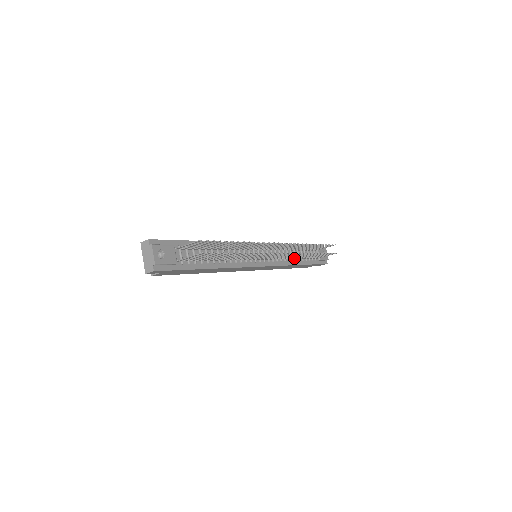
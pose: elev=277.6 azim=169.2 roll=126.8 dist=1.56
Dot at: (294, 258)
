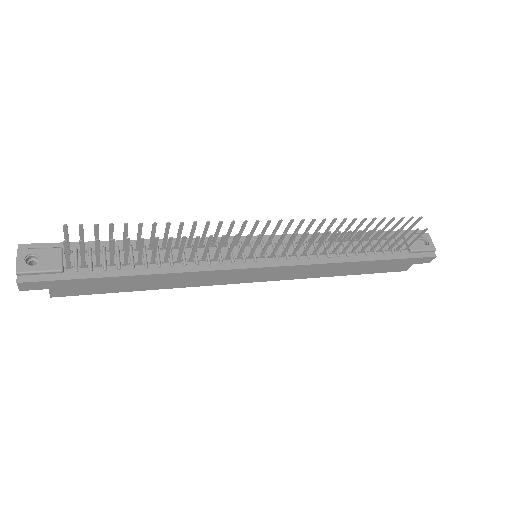
Dot at: (341, 251)
